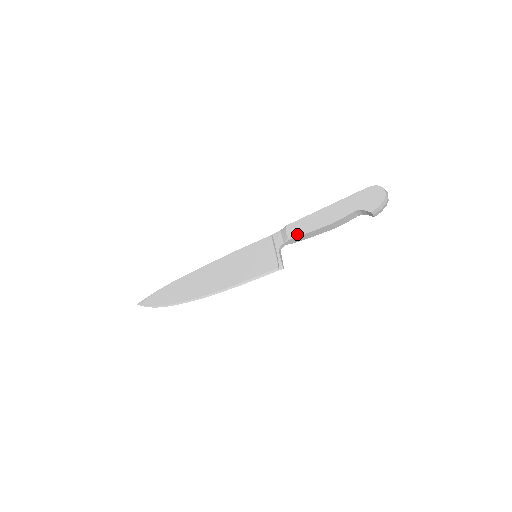
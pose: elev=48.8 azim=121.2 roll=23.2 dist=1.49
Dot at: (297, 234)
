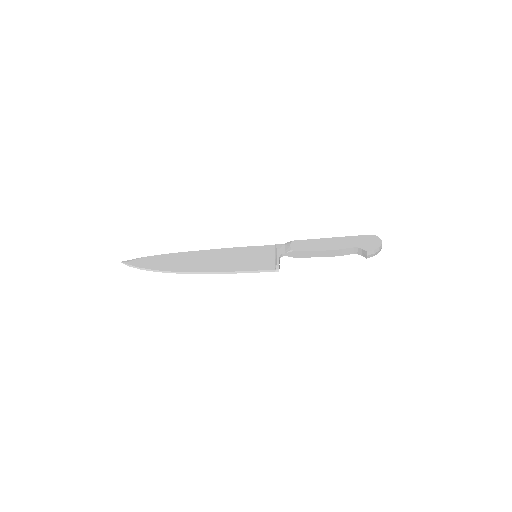
Dot at: (300, 249)
